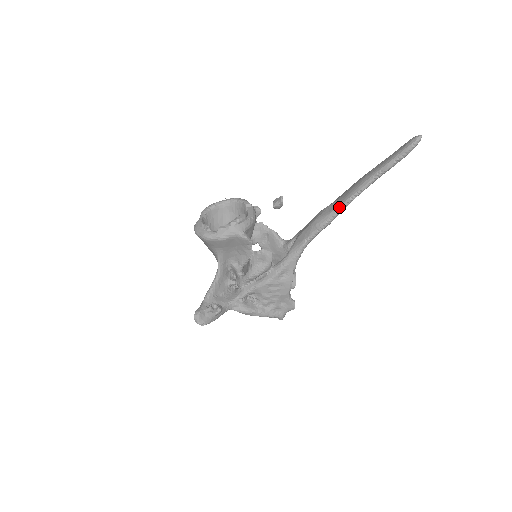
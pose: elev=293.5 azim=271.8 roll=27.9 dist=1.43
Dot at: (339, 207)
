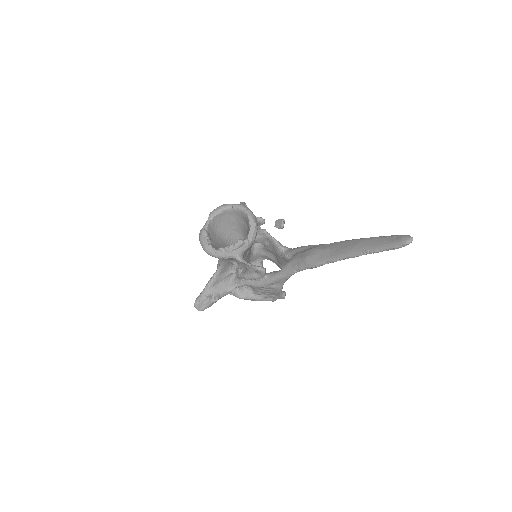
Dot at: (327, 261)
